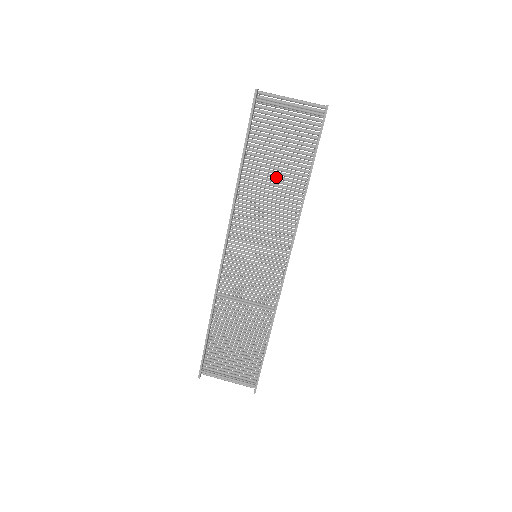
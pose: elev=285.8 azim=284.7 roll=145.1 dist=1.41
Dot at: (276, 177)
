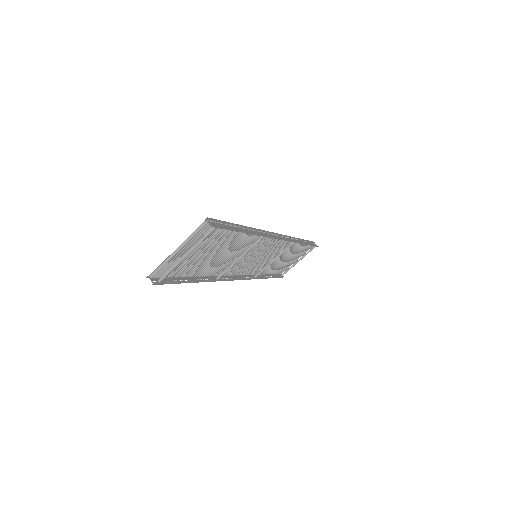
Dot at: (223, 253)
